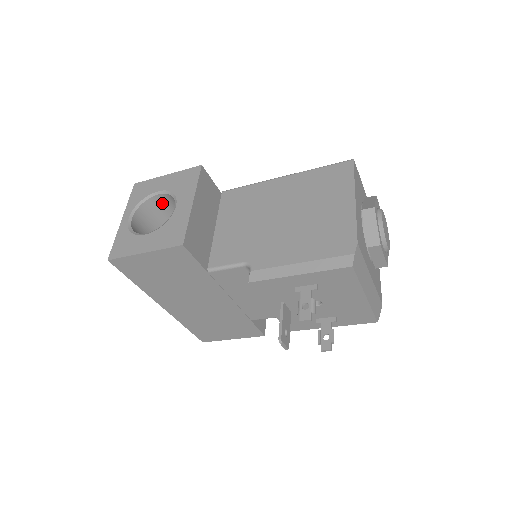
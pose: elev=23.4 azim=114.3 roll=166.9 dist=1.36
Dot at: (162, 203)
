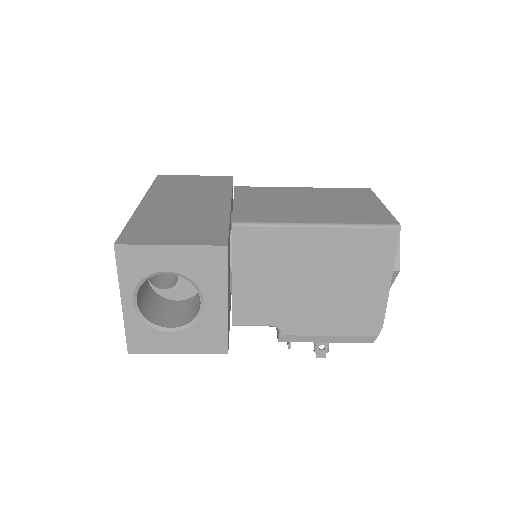
Dot at: occluded
